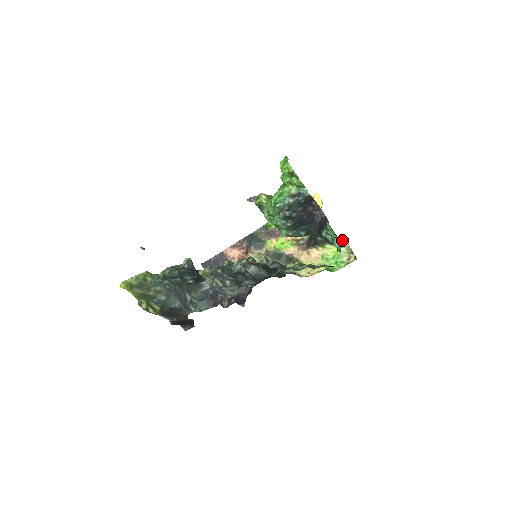
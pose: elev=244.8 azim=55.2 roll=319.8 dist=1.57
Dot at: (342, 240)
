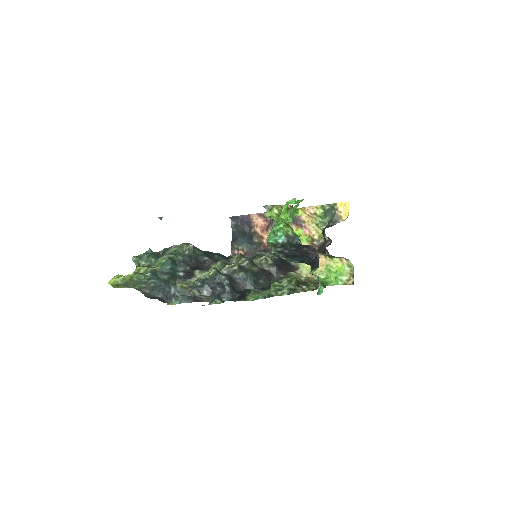
Dot at: occluded
